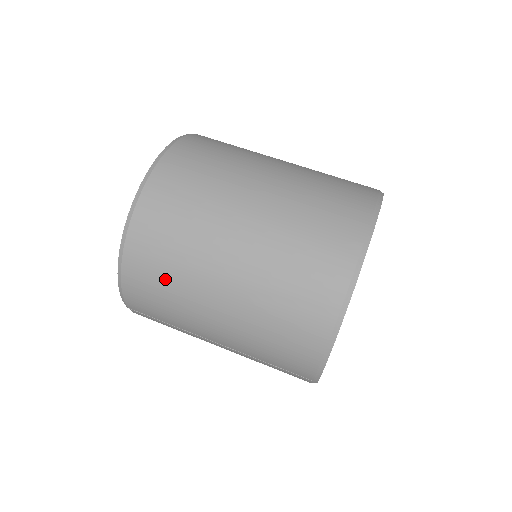
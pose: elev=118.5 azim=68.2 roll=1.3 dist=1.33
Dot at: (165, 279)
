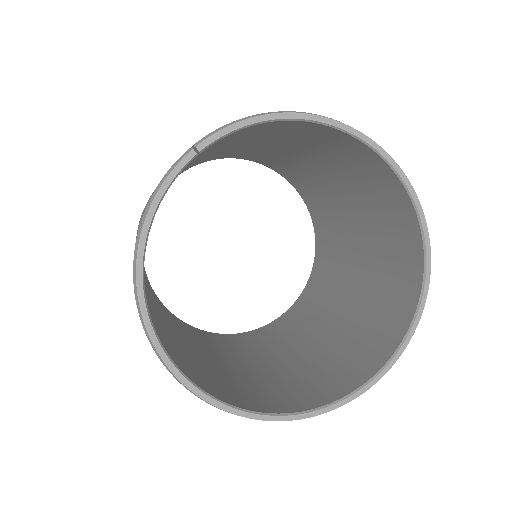
Dot at: occluded
